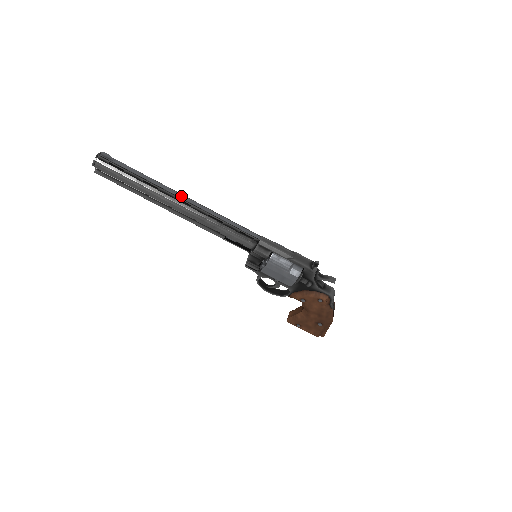
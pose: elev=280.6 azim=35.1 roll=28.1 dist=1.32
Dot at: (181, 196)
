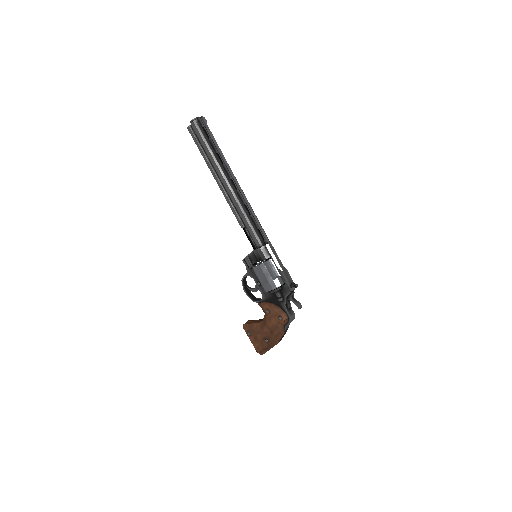
Dot at: (235, 179)
